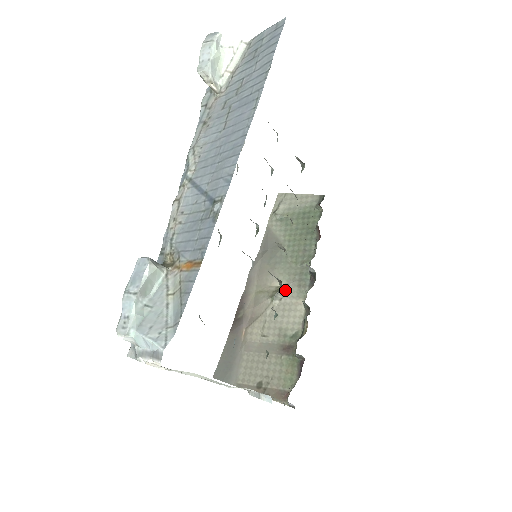
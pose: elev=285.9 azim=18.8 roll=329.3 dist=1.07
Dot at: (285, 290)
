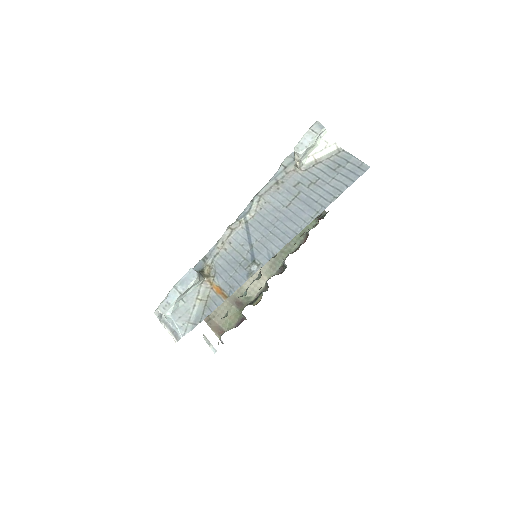
Dot at: occluded
